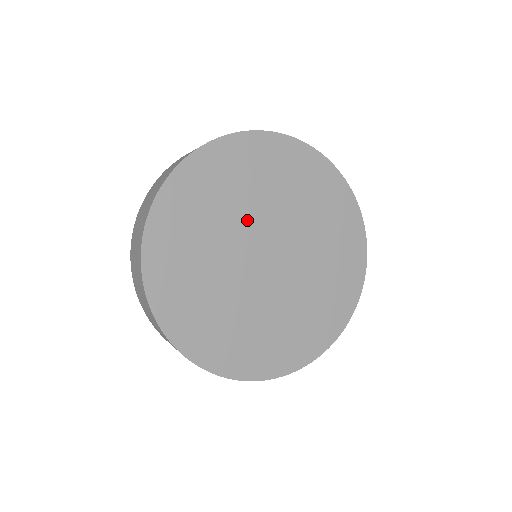
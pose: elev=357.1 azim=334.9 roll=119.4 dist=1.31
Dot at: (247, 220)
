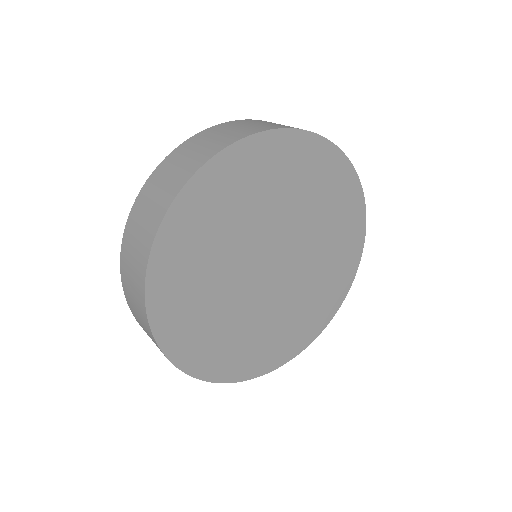
Dot at: (288, 223)
